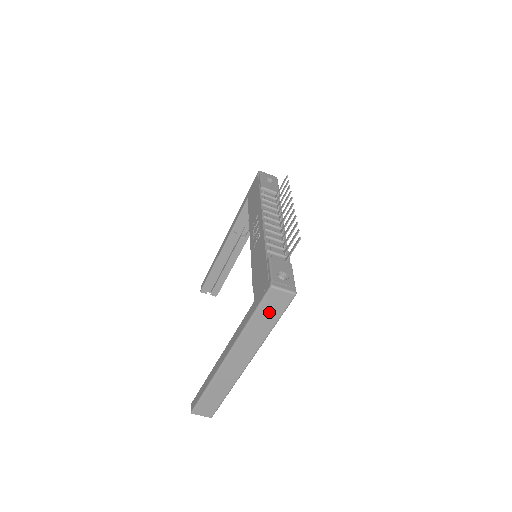
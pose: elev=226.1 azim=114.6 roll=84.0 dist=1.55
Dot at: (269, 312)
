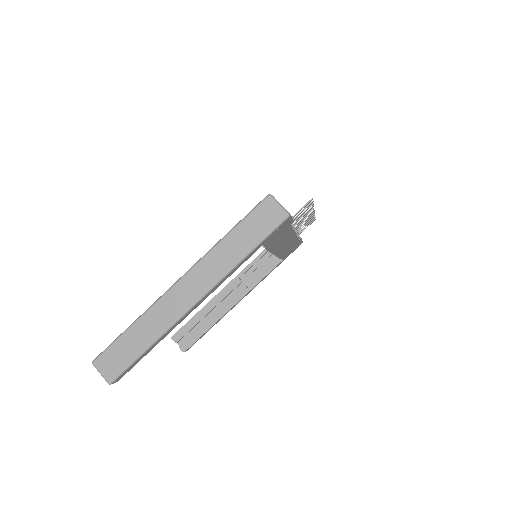
Dot at: (253, 228)
